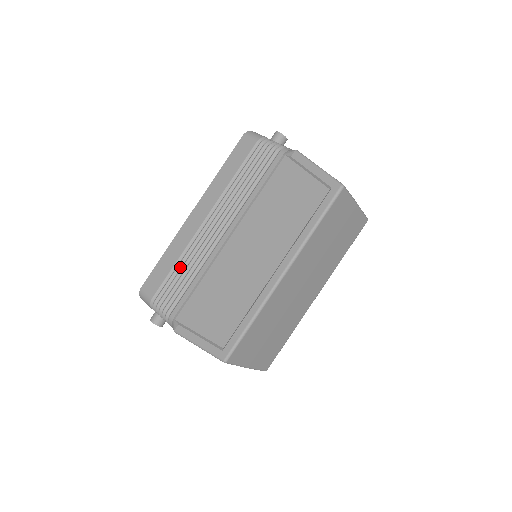
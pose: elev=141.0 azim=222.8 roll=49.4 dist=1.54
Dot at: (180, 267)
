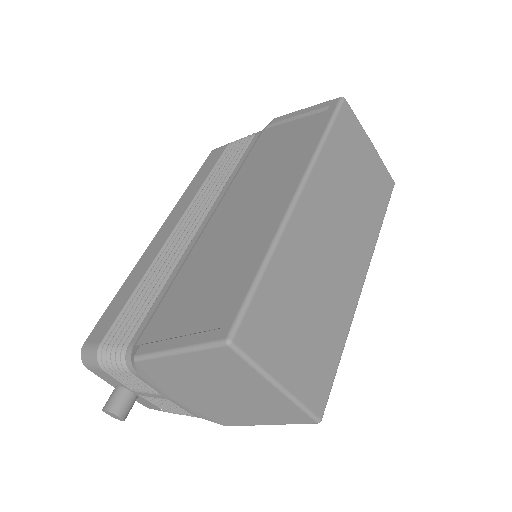
Dot at: (143, 288)
